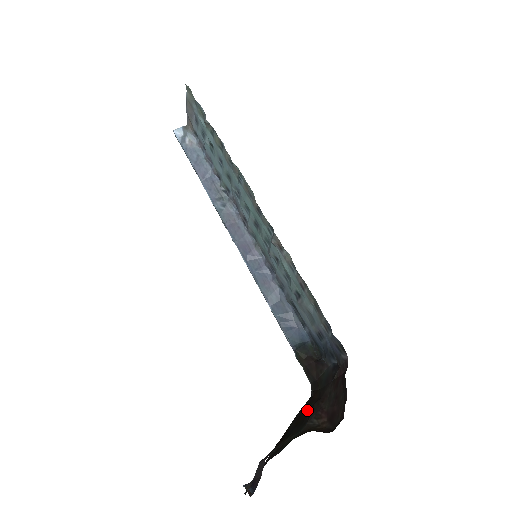
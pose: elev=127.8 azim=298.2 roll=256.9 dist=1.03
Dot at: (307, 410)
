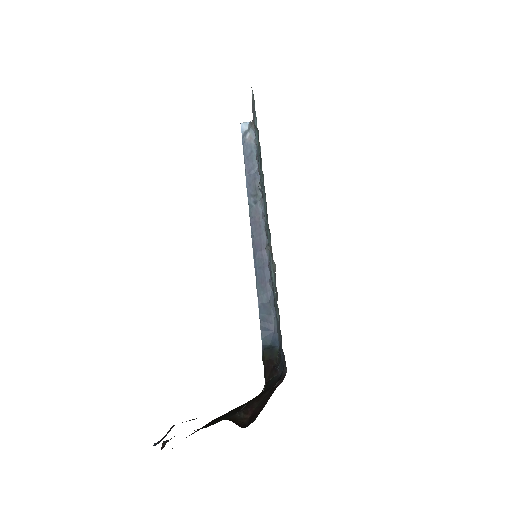
Dot at: occluded
